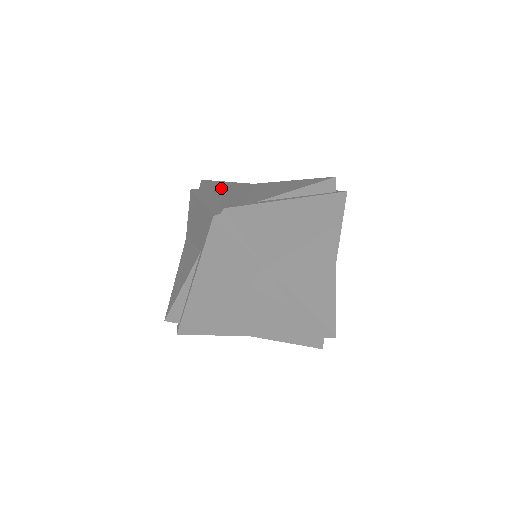
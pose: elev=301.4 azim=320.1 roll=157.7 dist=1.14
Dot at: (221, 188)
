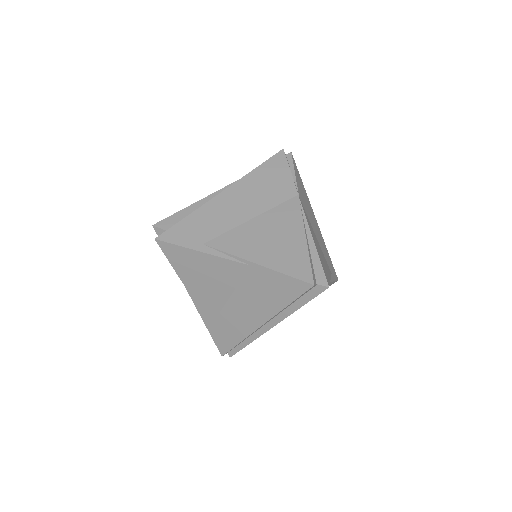
Dot at: occluded
